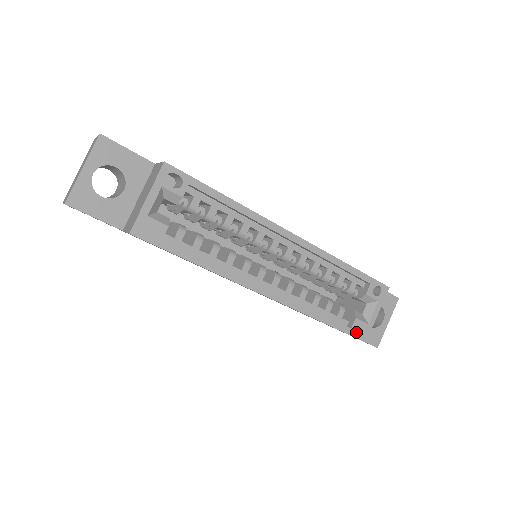
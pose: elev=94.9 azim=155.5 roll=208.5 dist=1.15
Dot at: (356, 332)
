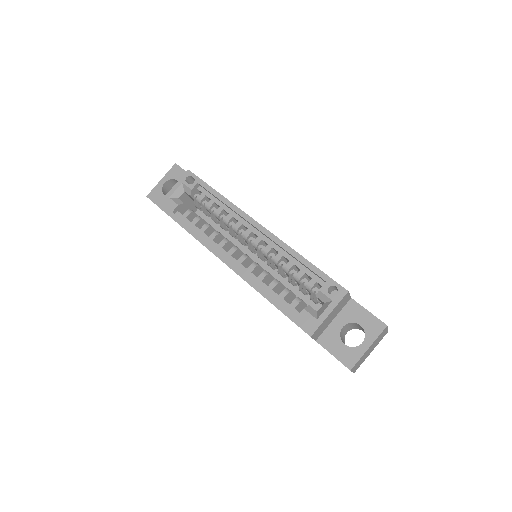
Dot at: (302, 322)
